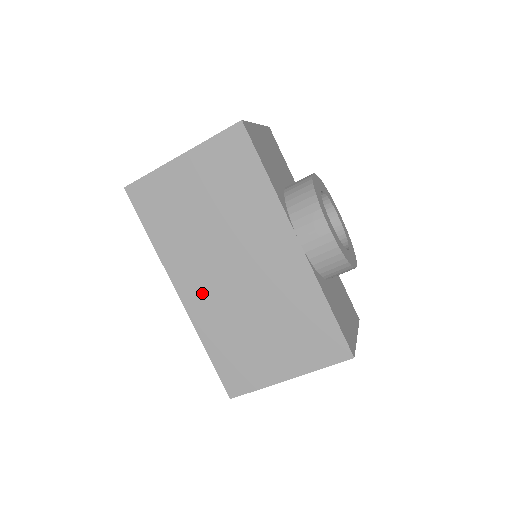
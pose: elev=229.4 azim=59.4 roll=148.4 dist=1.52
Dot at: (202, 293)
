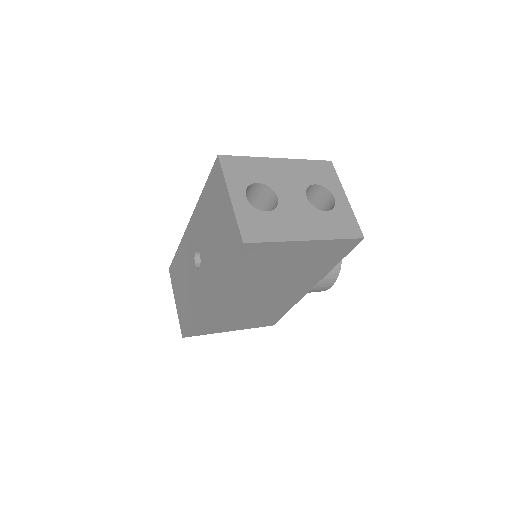
Dot at: (226, 300)
